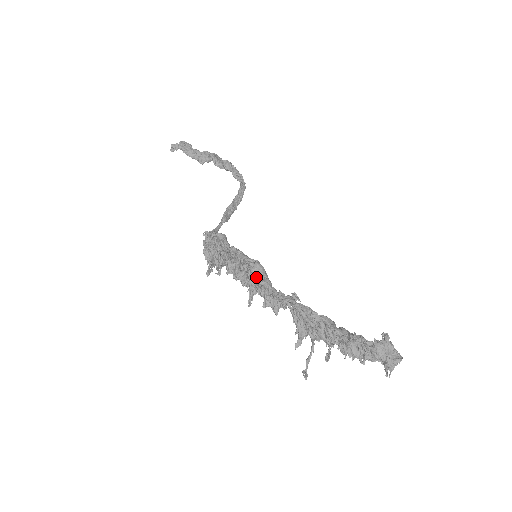
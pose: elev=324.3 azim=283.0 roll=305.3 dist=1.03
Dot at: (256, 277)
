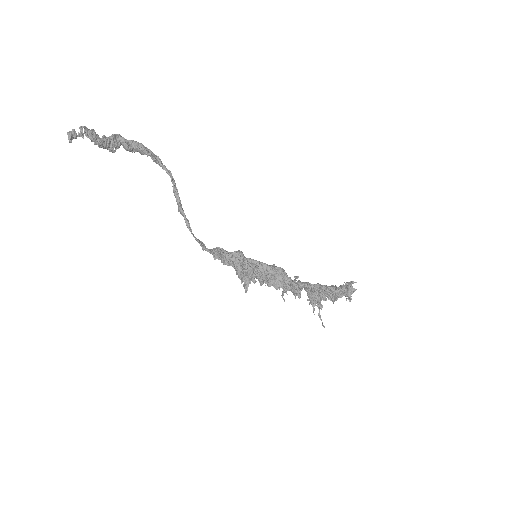
Dot at: (283, 279)
